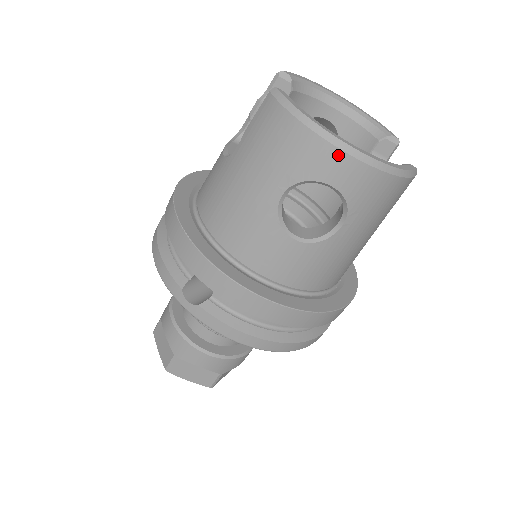
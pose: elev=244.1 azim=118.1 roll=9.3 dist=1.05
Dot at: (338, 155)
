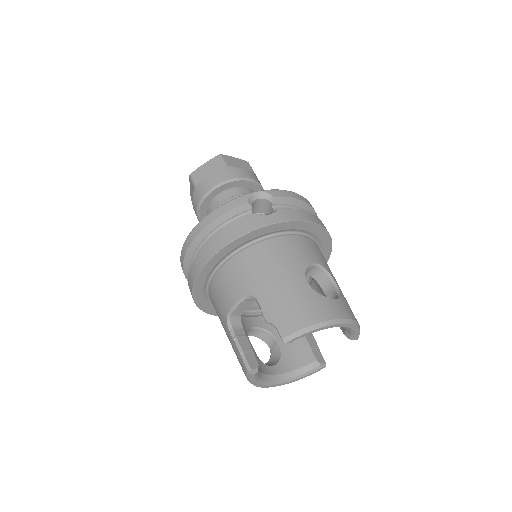
Dot at: occluded
